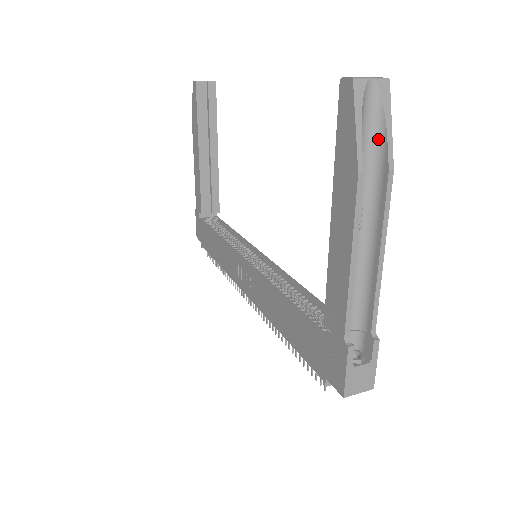
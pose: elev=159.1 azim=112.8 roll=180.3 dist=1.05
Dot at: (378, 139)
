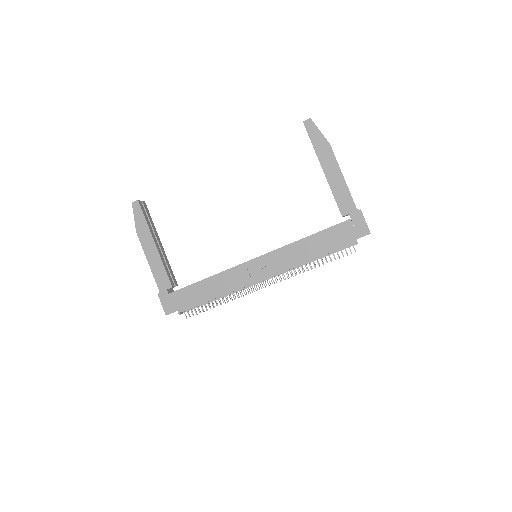
Dot at: occluded
